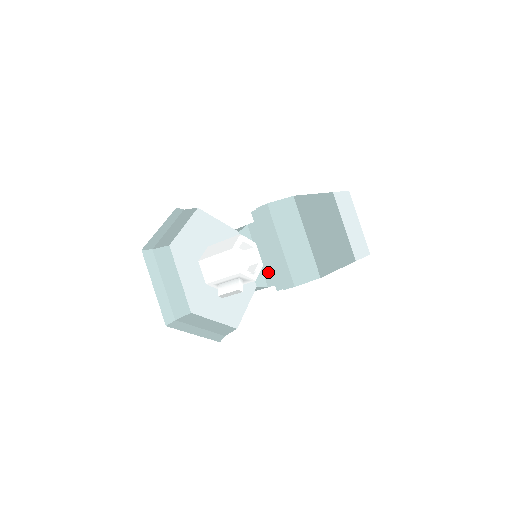
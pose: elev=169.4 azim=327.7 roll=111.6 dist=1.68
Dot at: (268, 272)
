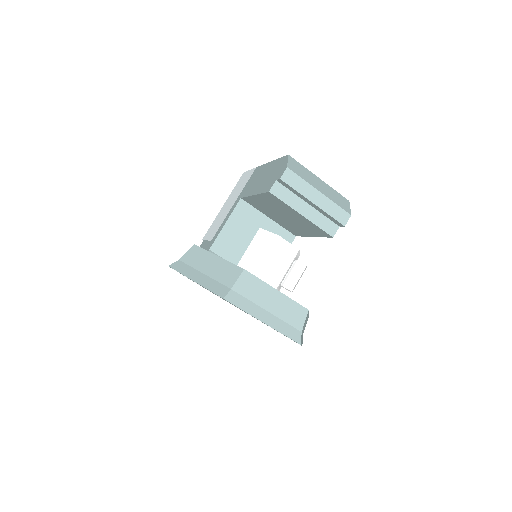
Dot at: occluded
